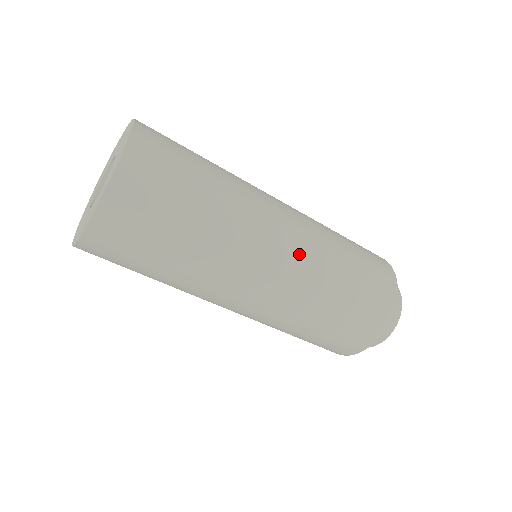
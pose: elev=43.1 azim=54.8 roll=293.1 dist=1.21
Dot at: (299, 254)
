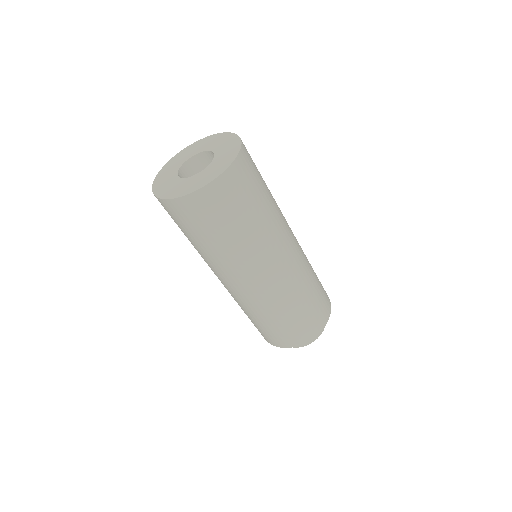
Dot at: (285, 277)
